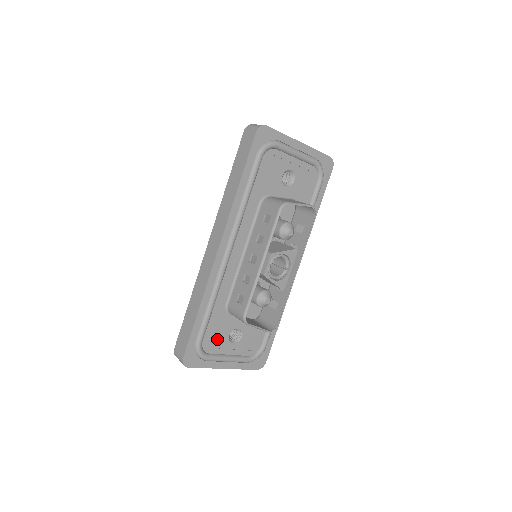
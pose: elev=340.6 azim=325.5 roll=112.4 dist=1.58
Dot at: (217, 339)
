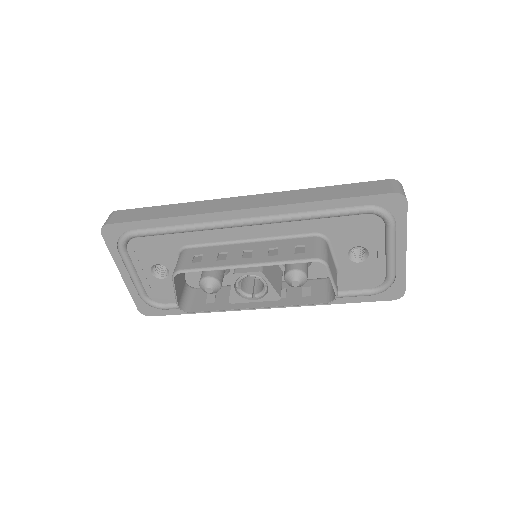
Dot at: (146, 252)
